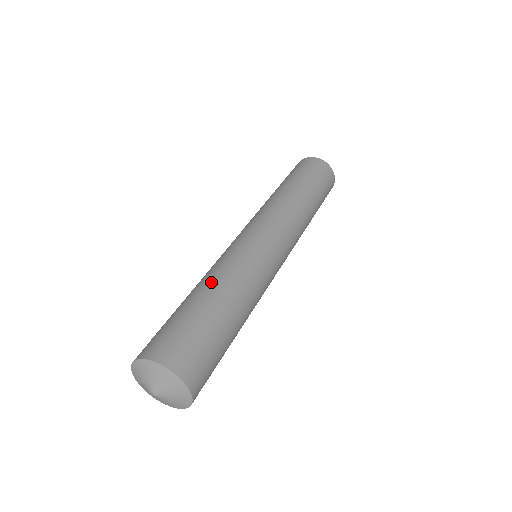
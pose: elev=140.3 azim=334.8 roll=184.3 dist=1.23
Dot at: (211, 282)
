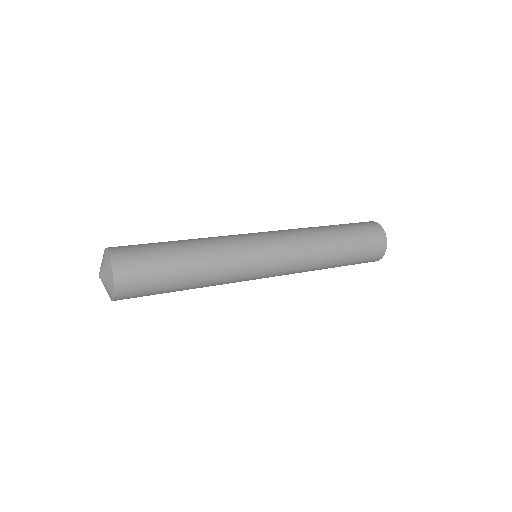
Dot at: occluded
